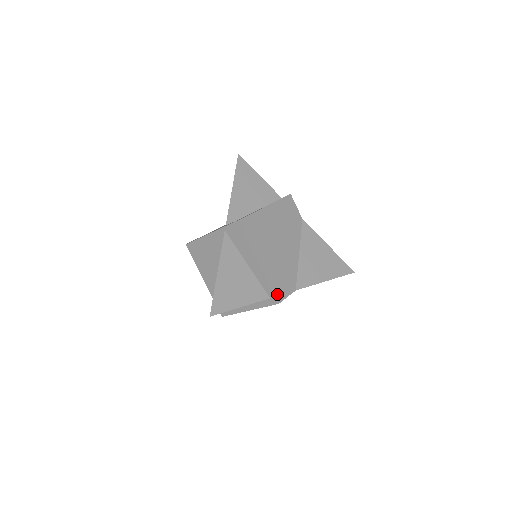
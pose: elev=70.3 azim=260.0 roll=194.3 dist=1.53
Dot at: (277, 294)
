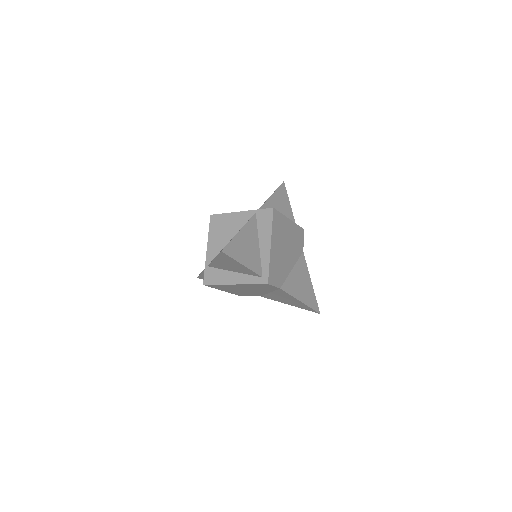
Dot at: (270, 277)
